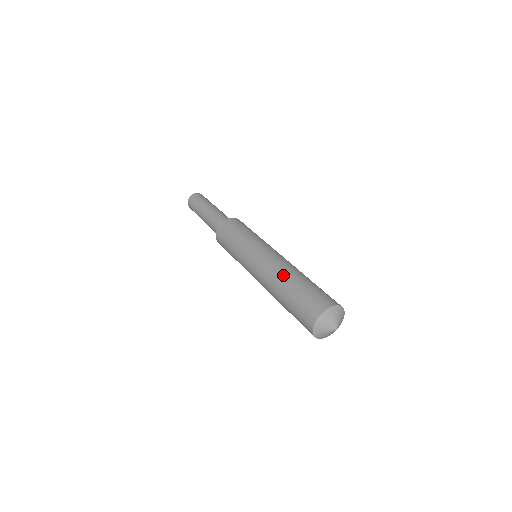
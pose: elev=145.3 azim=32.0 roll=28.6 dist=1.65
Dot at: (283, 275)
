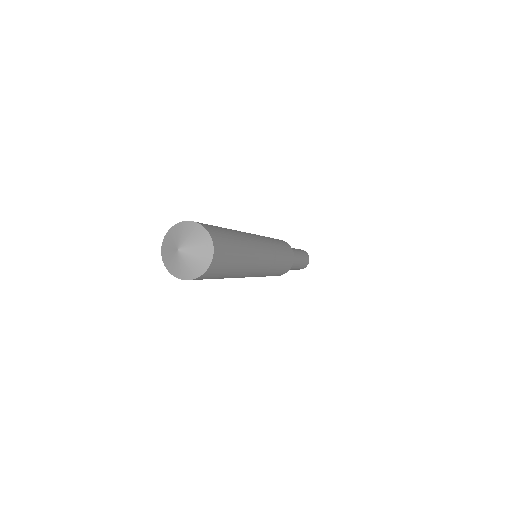
Dot at: occluded
